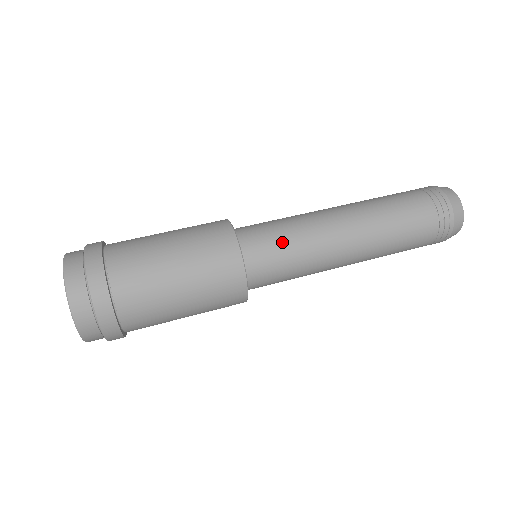
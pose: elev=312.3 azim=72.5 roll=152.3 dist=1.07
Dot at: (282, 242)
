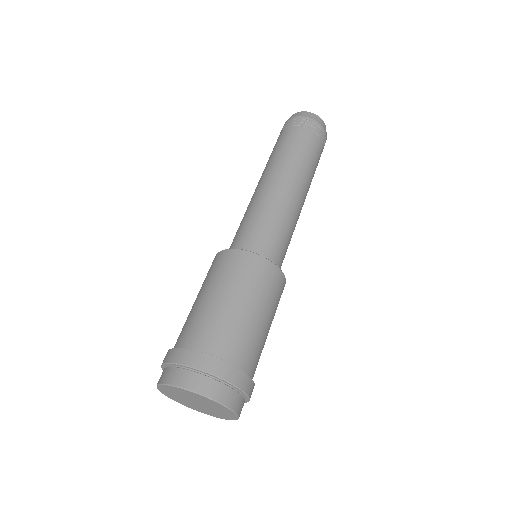
Dot at: (279, 234)
